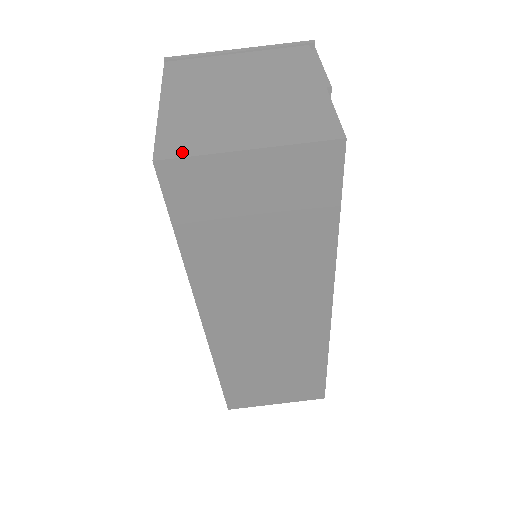
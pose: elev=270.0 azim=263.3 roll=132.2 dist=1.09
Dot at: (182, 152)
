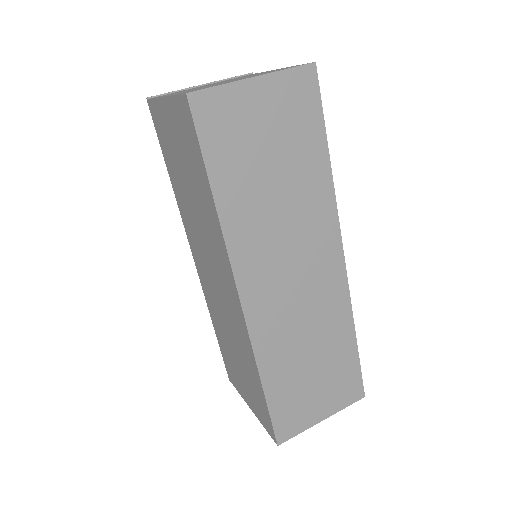
Dot at: (205, 88)
